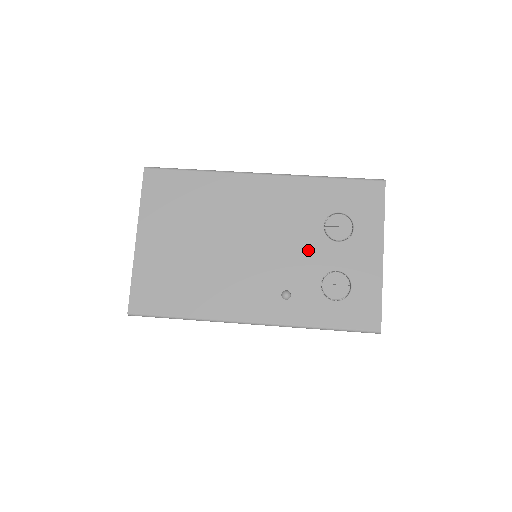
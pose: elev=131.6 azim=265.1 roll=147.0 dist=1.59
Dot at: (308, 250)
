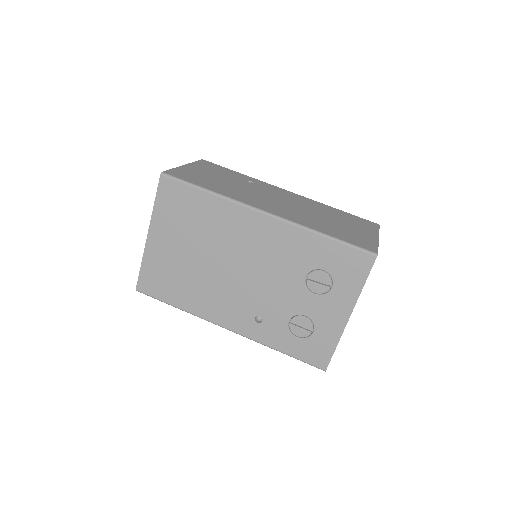
Dot at: (286, 292)
